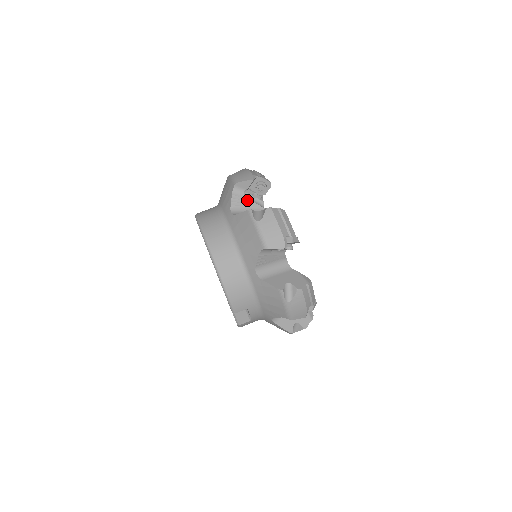
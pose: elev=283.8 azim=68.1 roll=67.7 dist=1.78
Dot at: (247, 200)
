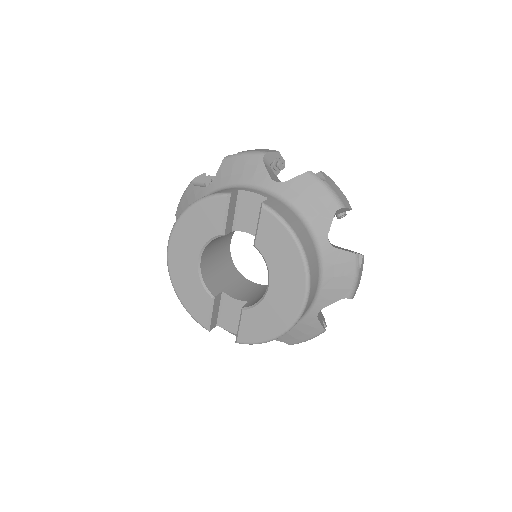
Dot at: occluded
